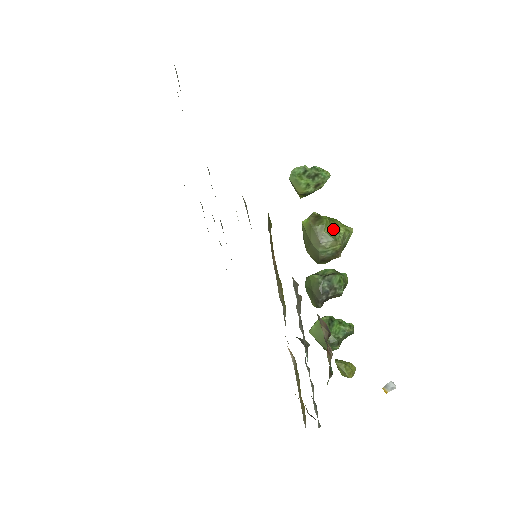
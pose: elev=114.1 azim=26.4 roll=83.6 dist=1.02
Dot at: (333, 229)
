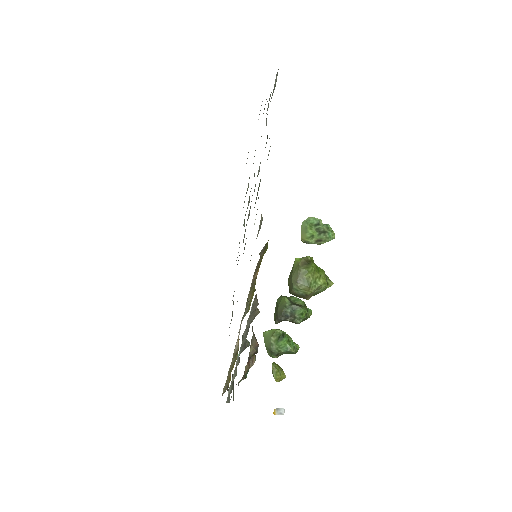
Dot at: (313, 278)
